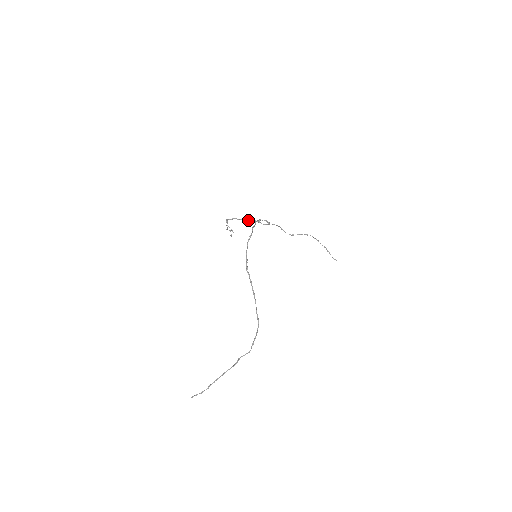
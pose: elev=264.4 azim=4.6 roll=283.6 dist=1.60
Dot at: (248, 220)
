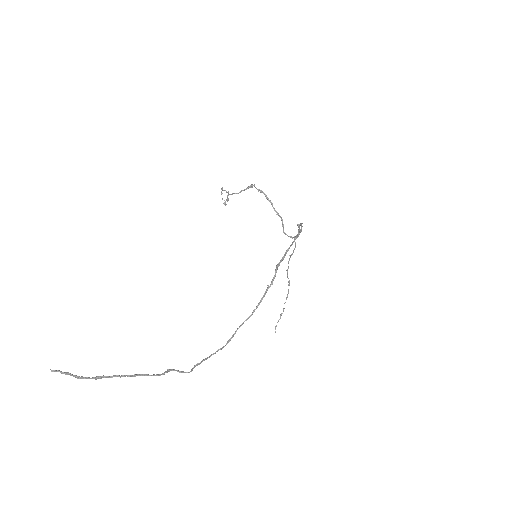
Dot at: occluded
